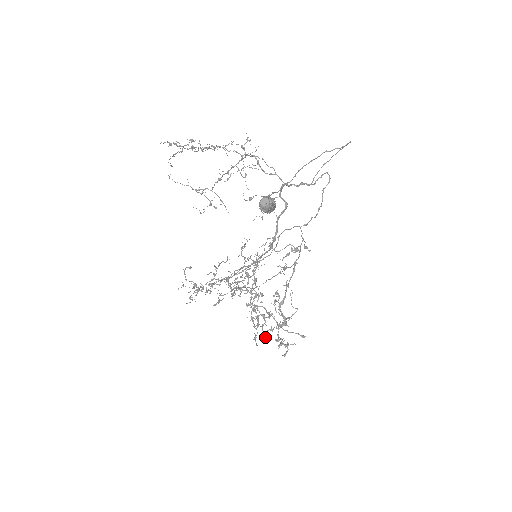
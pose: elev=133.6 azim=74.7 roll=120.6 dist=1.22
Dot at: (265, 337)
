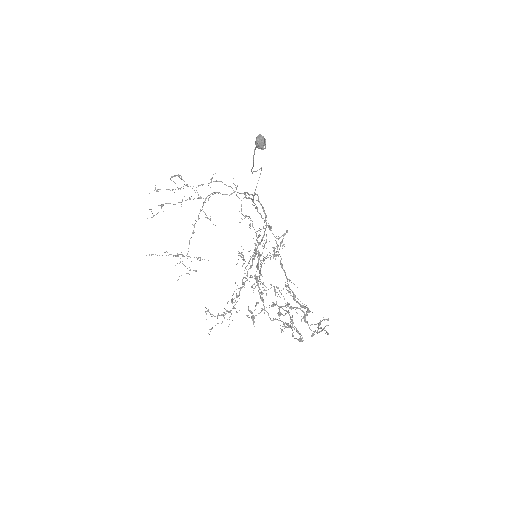
Dot at: (302, 341)
